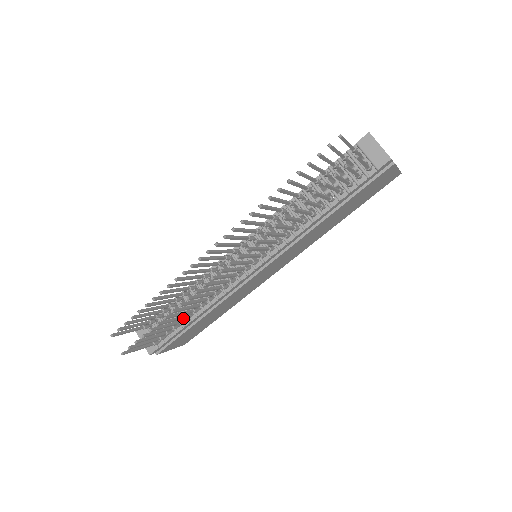
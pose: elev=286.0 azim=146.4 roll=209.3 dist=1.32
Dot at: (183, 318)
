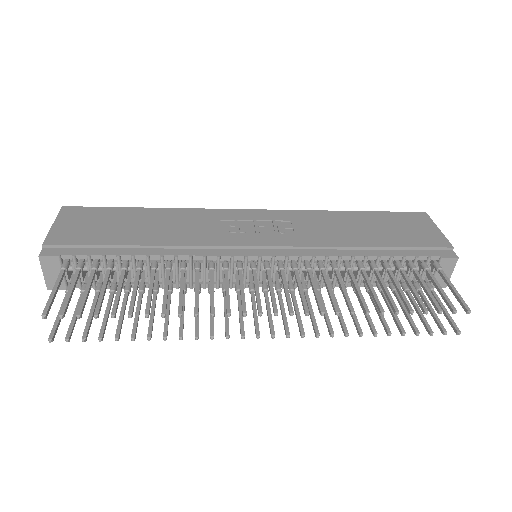
Dot at: (141, 298)
